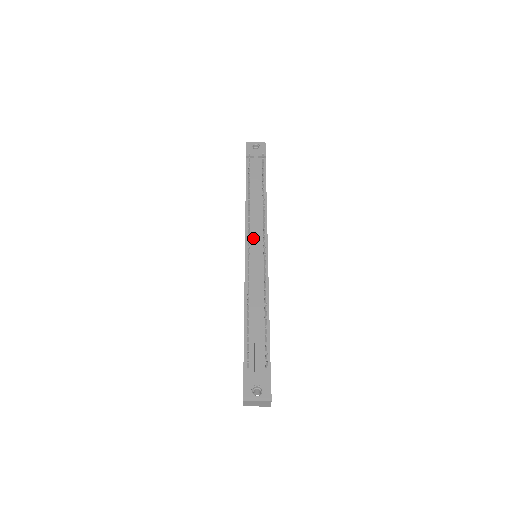
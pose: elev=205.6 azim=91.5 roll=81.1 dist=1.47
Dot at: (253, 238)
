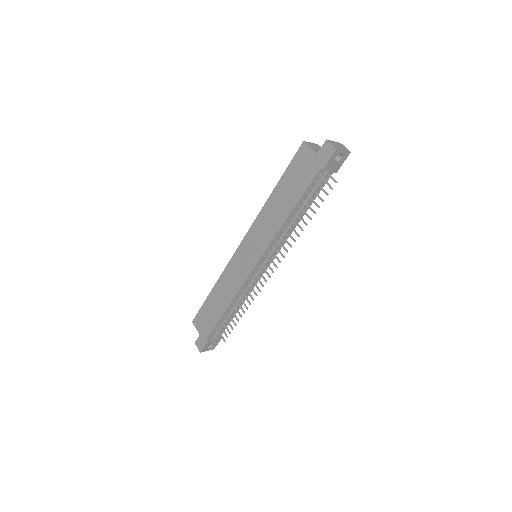
Dot at: occluded
